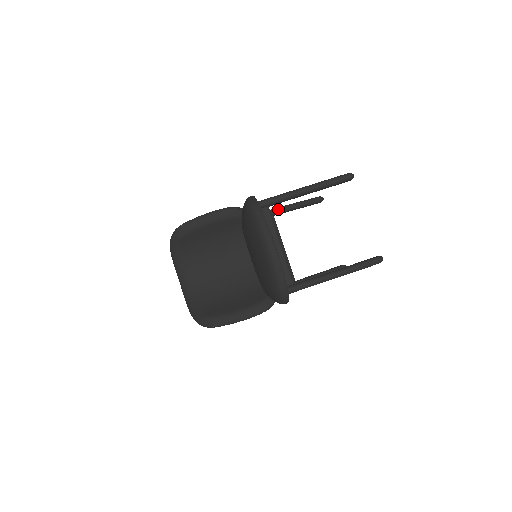
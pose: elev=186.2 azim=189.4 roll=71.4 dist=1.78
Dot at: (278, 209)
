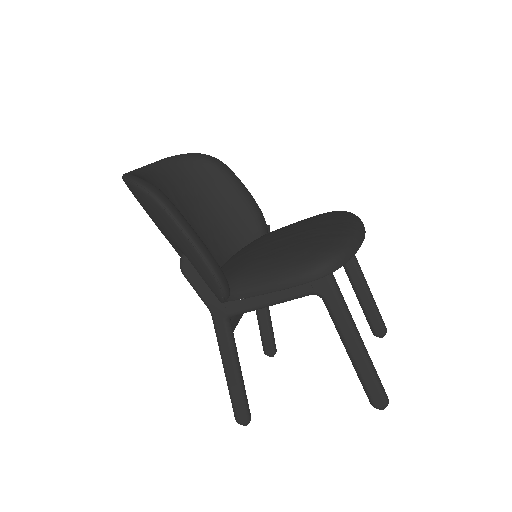
Dot at: occluded
